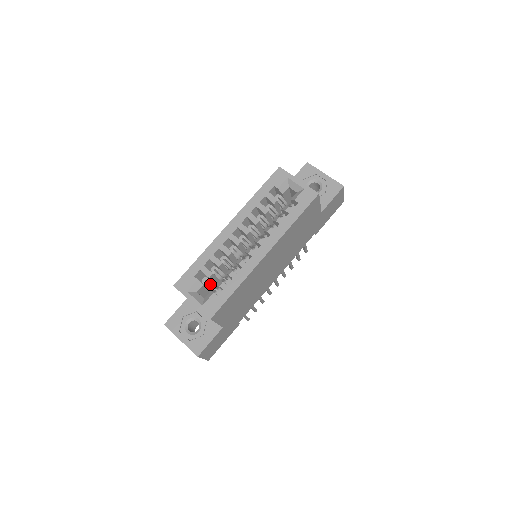
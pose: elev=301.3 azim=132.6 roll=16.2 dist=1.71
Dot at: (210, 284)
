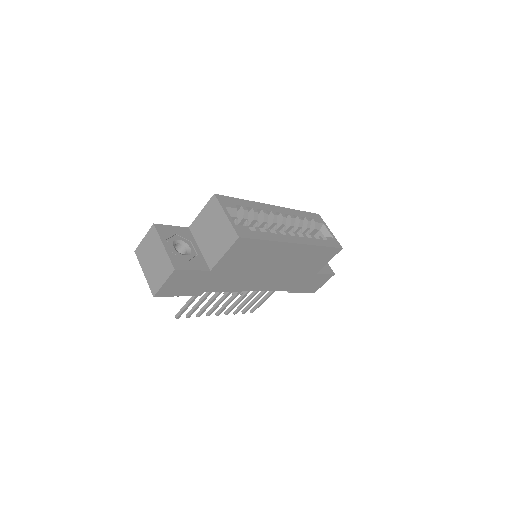
Dot at: occluded
